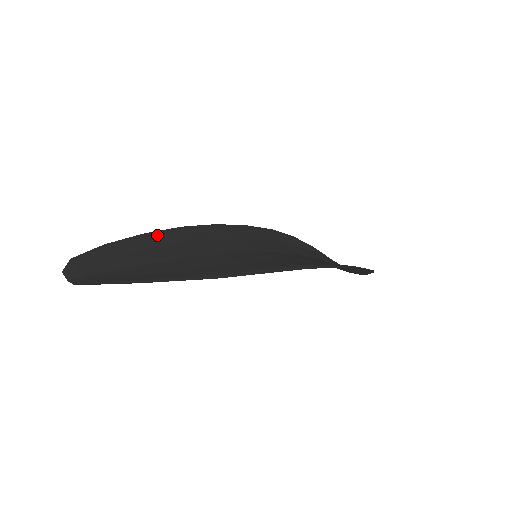
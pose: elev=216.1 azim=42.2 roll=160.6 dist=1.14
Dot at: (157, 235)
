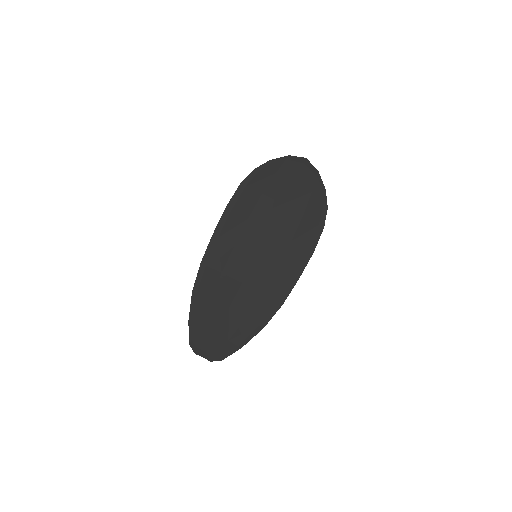
Dot at: (200, 289)
